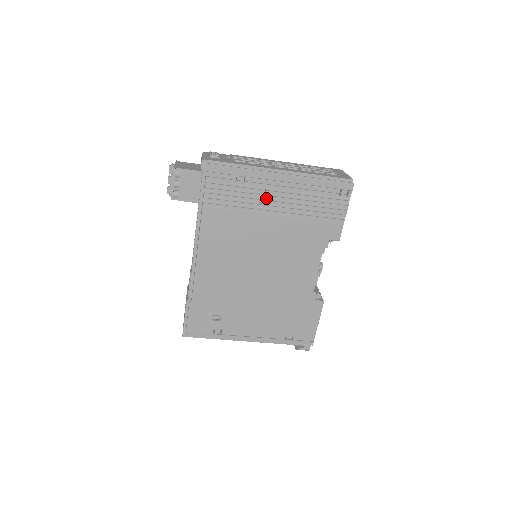
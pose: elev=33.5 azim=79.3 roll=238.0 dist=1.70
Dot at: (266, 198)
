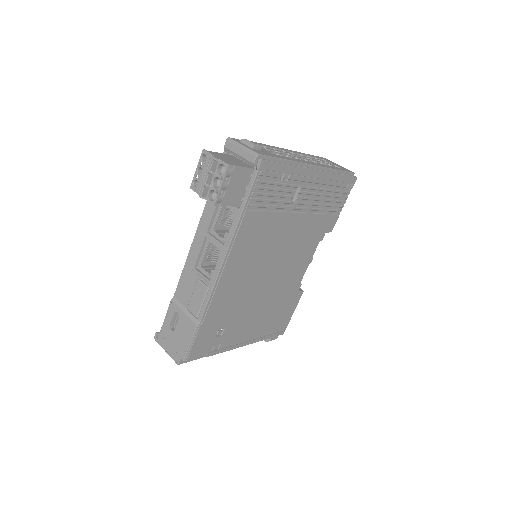
Dot at: (298, 196)
